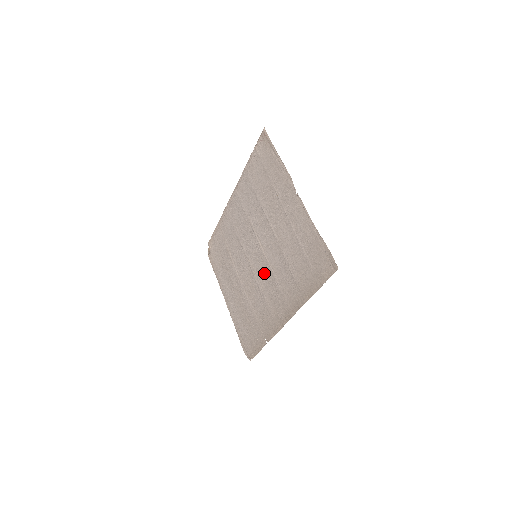
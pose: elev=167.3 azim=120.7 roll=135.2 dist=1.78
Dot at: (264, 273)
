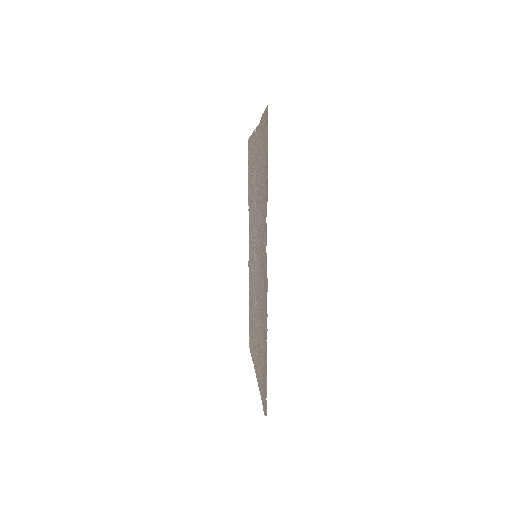
Dot at: (258, 258)
